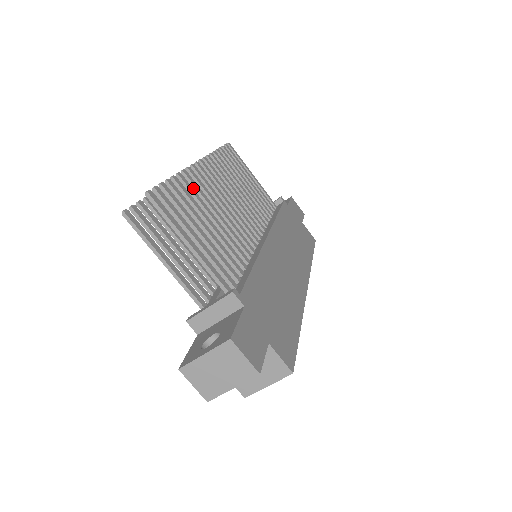
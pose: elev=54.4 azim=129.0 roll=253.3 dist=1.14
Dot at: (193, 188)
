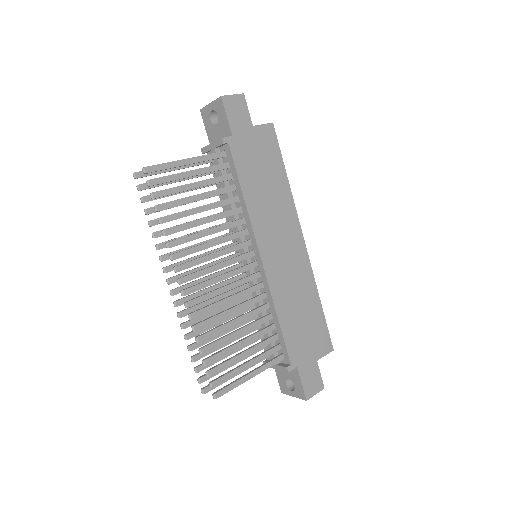
Dot at: (207, 325)
